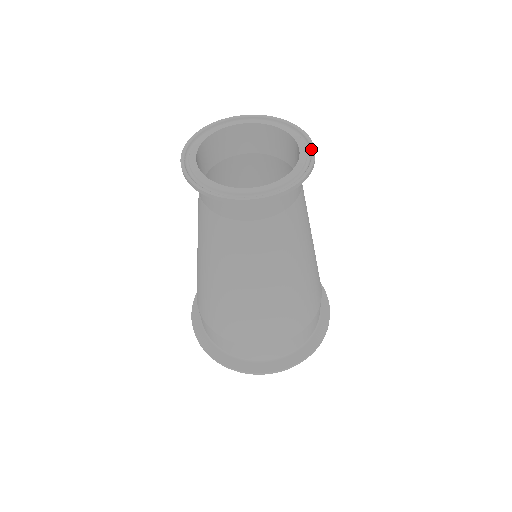
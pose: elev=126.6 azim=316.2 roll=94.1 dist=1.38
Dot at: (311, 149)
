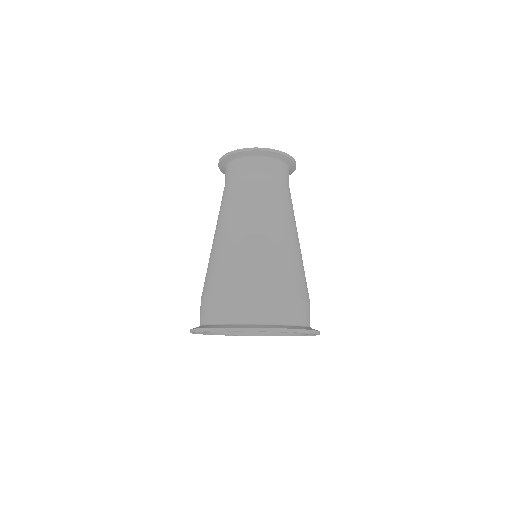
Dot at: (284, 154)
